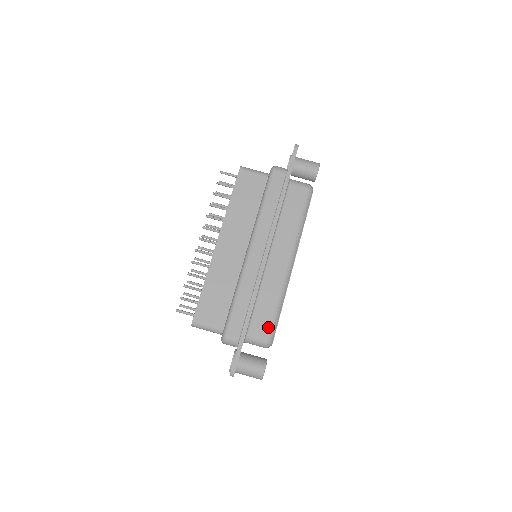
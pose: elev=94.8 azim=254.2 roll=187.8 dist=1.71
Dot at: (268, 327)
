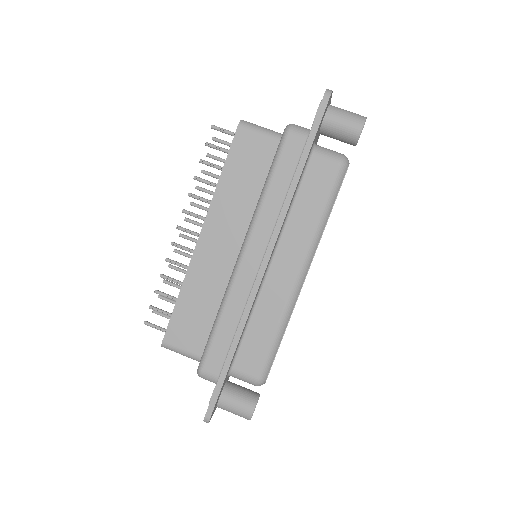
Dot at: (260, 363)
